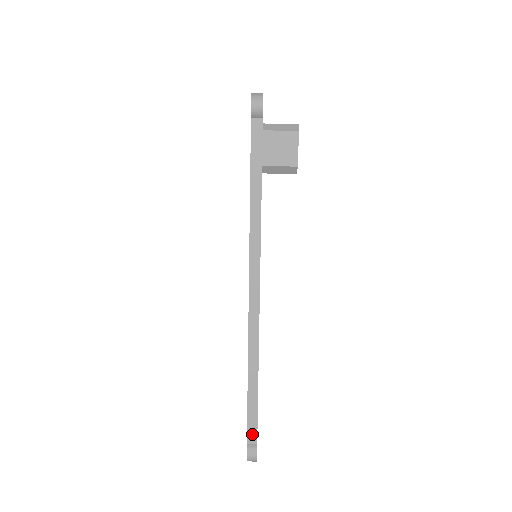
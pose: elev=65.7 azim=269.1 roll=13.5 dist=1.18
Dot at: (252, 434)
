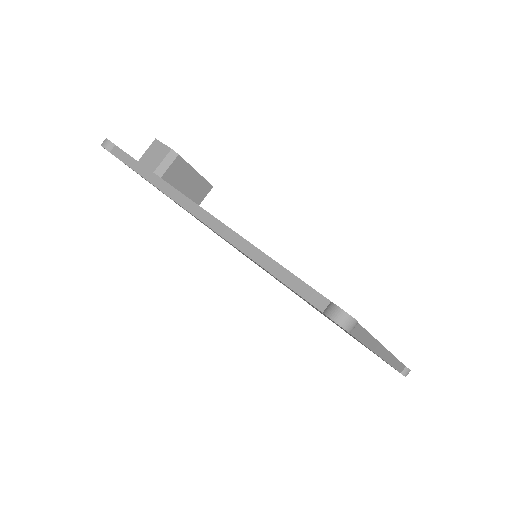
Dot at: (316, 299)
